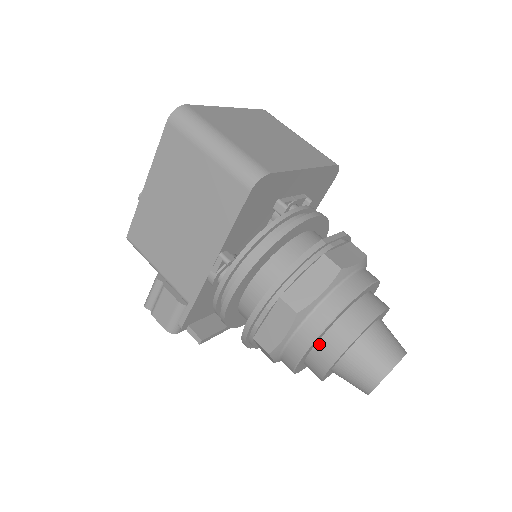
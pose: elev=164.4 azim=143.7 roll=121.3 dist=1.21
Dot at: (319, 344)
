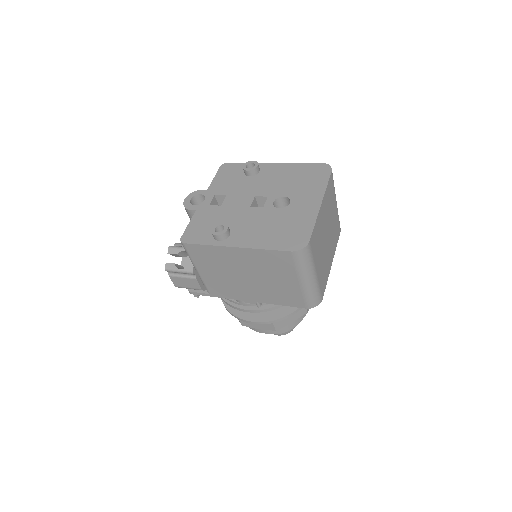
Dot at: occluded
